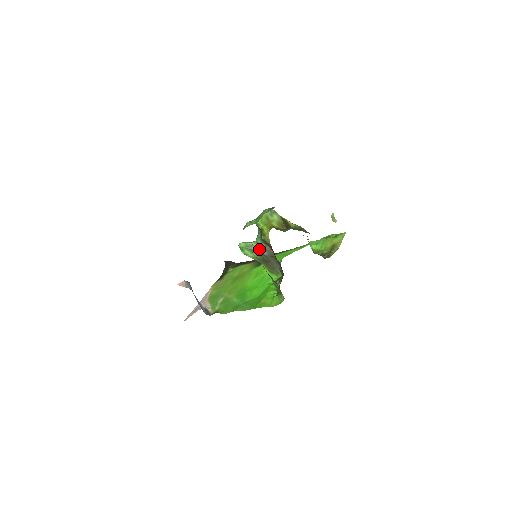
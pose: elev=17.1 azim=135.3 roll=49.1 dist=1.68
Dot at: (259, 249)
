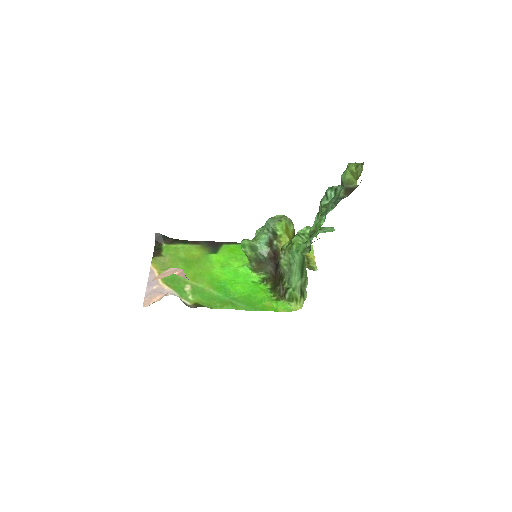
Dot at: (259, 250)
